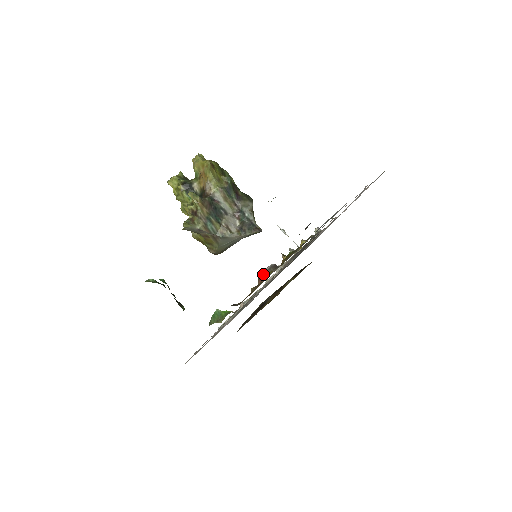
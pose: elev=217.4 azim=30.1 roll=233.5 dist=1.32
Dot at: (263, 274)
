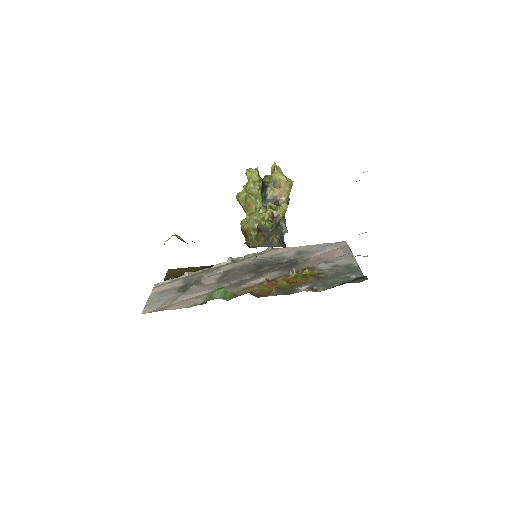
Dot at: (303, 289)
